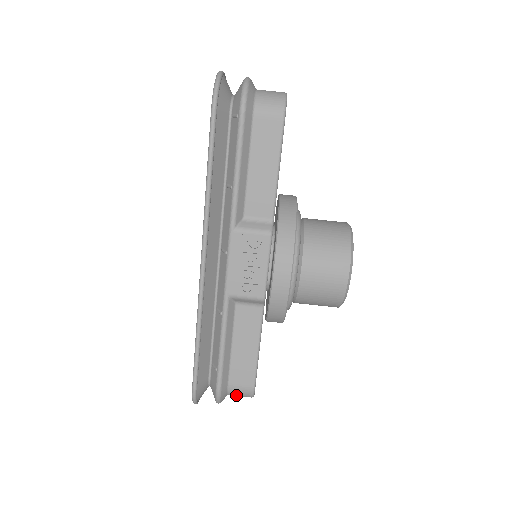
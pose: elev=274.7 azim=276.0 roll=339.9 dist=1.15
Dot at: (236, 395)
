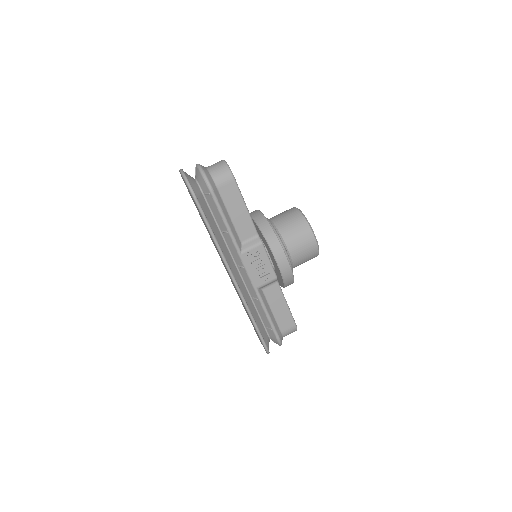
Dot at: occluded
